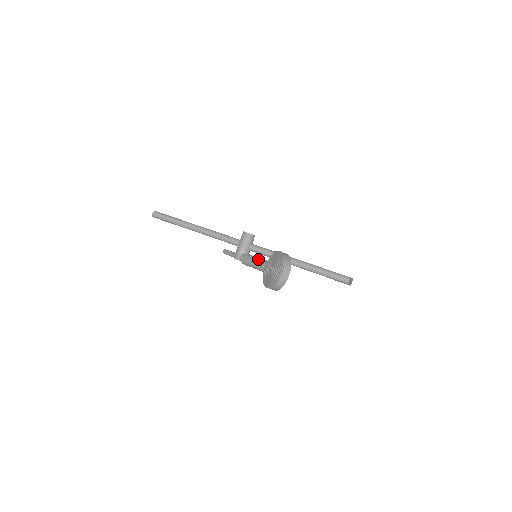
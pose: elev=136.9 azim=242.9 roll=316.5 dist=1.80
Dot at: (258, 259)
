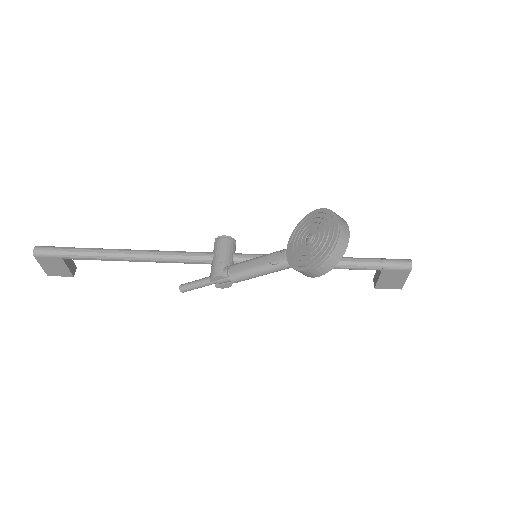
Dot at: (264, 255)
